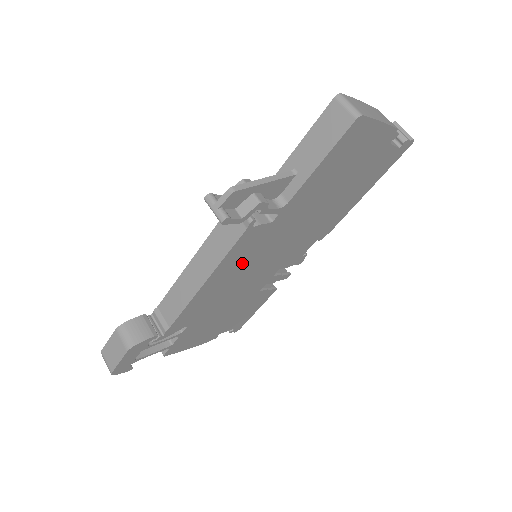
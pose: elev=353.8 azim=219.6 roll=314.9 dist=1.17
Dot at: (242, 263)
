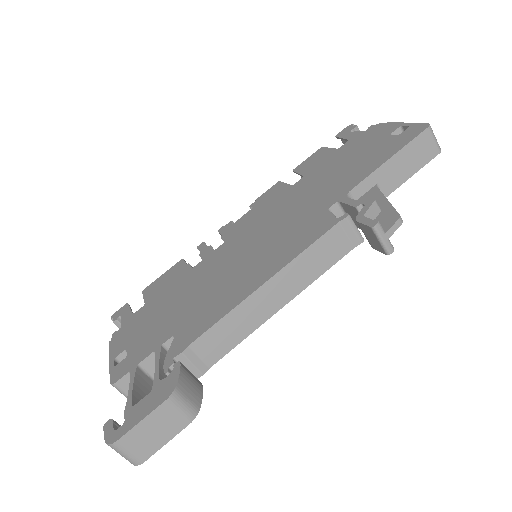
Dot at: occluded
